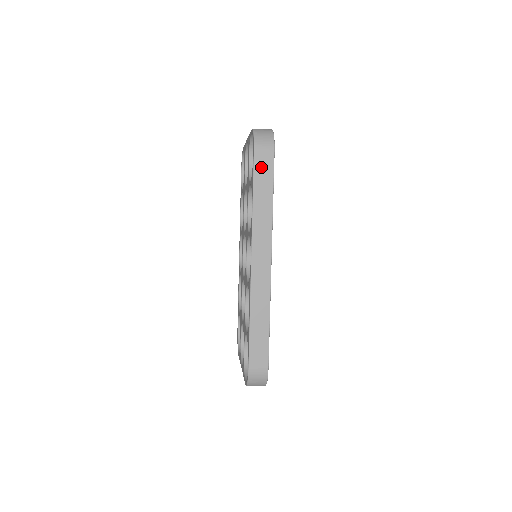
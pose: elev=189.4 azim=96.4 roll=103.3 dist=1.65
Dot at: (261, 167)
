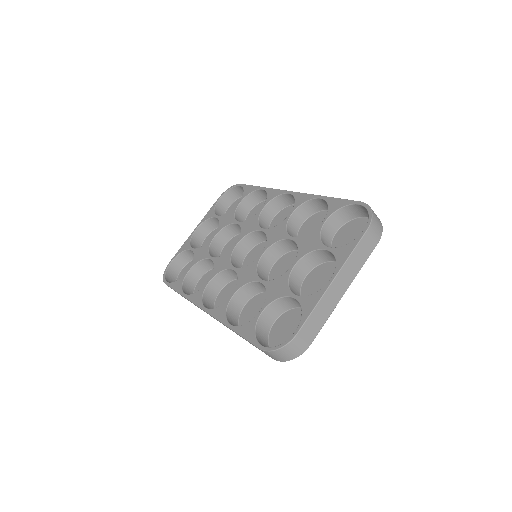
Dot at: occluded
